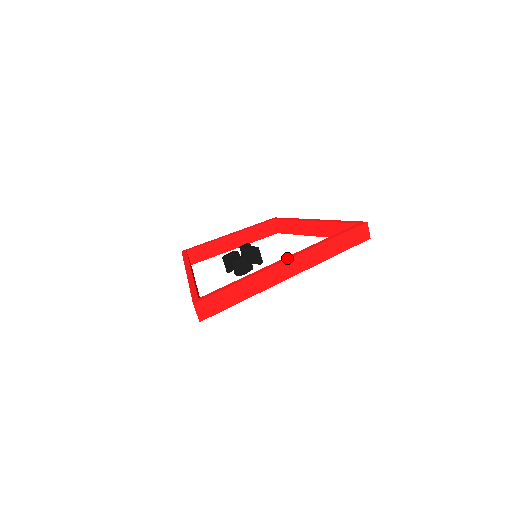
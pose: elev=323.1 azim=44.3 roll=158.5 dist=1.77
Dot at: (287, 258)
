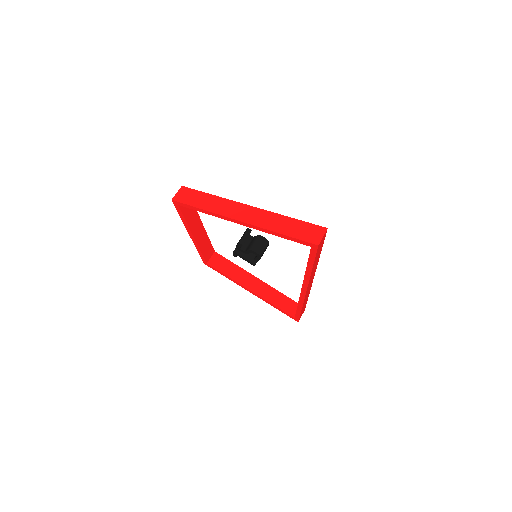
Dot at: occluded
